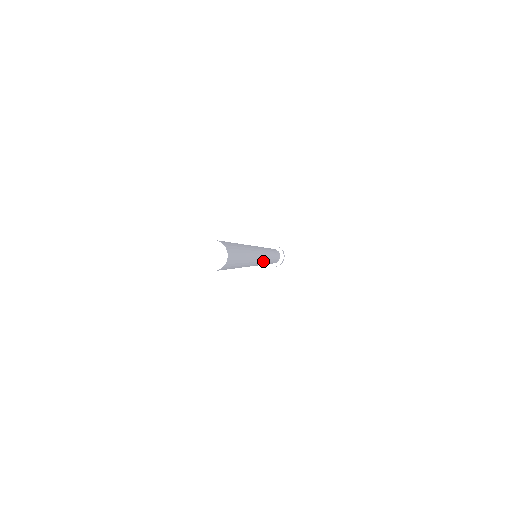
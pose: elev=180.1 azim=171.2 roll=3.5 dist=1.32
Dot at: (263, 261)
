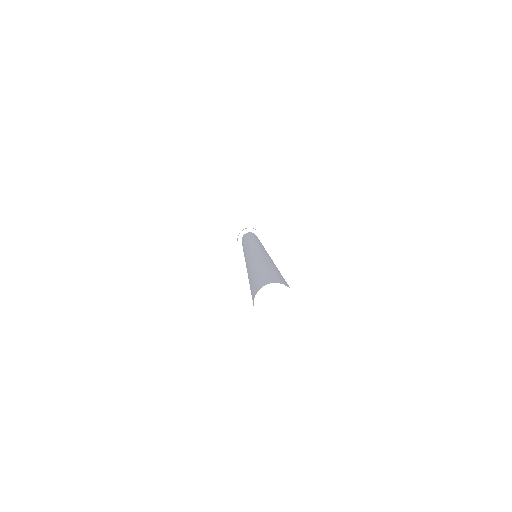
Dot at: occluded
